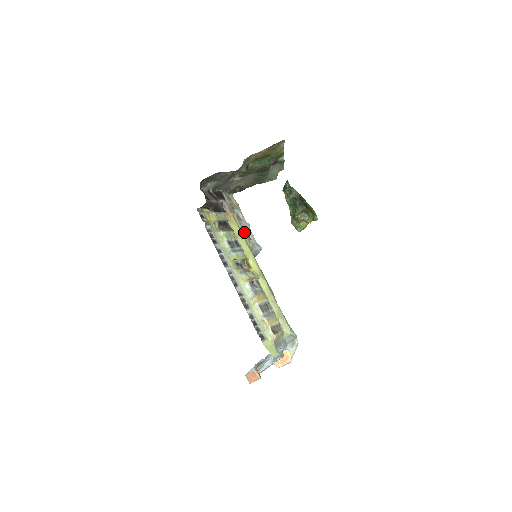
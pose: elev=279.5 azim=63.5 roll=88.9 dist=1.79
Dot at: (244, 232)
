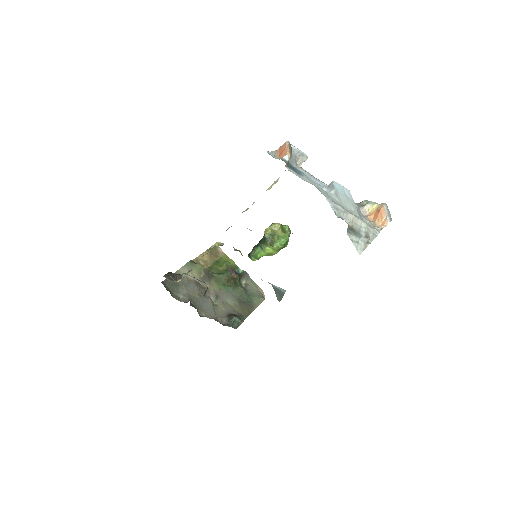
Dot at: occluded
